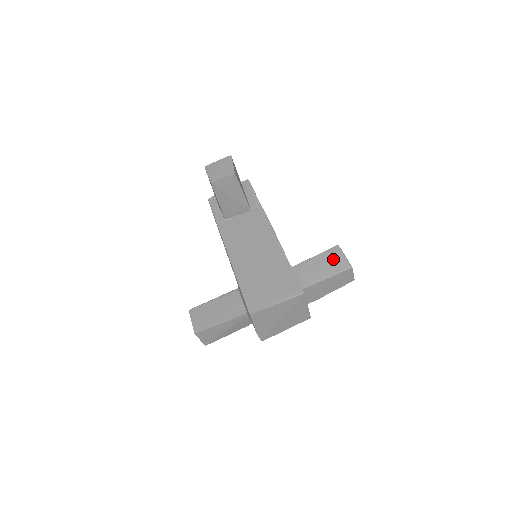
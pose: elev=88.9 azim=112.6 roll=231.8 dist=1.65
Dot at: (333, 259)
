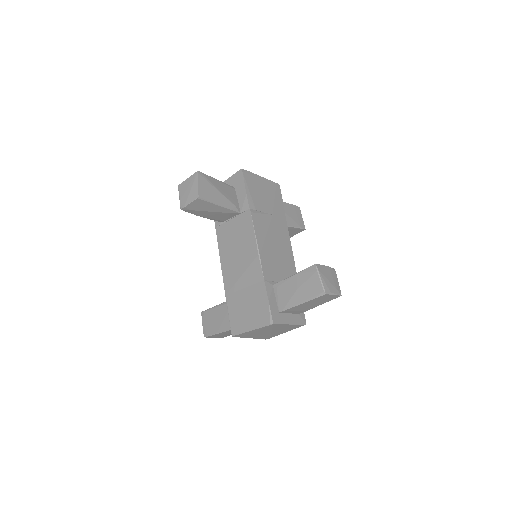
Dot at: (308, 282)
